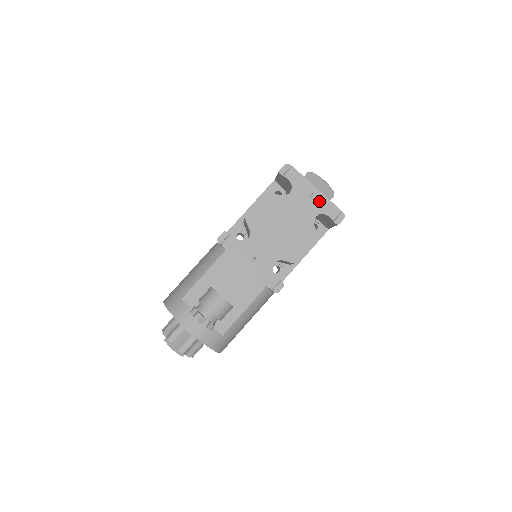
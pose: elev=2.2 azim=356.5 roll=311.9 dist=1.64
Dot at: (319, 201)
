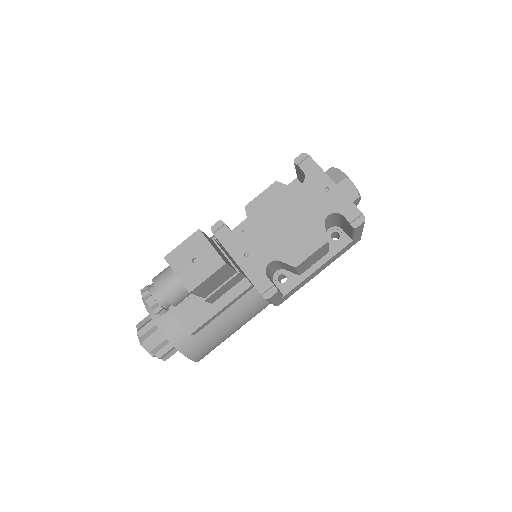
Dot at: (335, 198)
